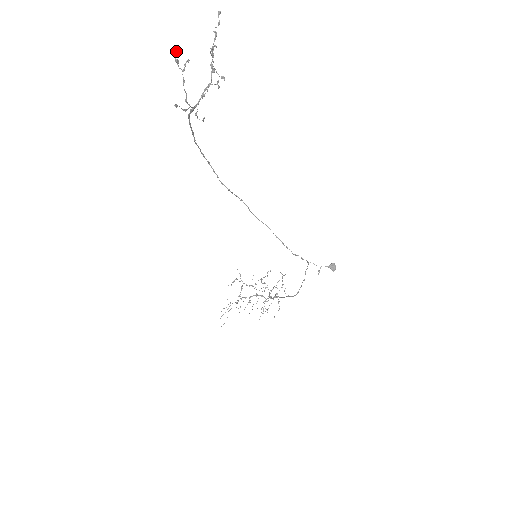
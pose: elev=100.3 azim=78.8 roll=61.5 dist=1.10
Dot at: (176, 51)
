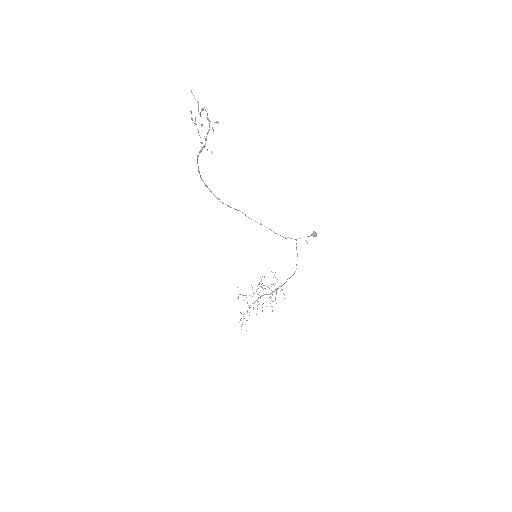
Dot at: (191, 113)
